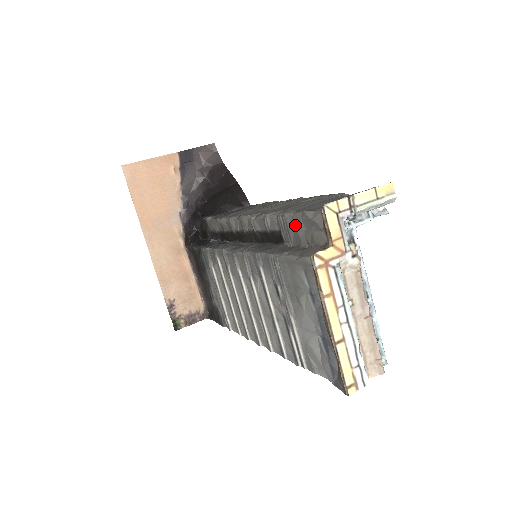
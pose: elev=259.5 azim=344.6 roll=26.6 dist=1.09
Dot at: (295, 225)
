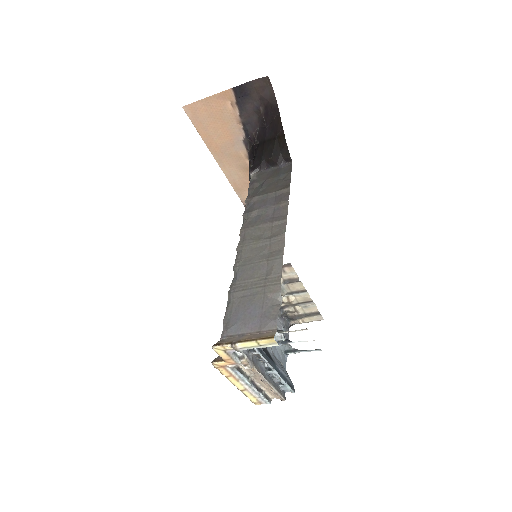
Dot at: occluded
